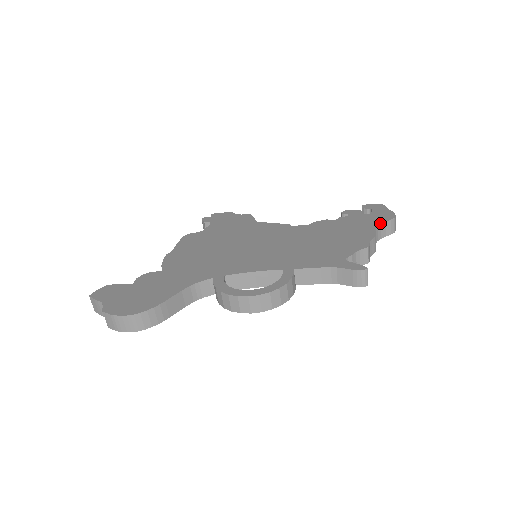
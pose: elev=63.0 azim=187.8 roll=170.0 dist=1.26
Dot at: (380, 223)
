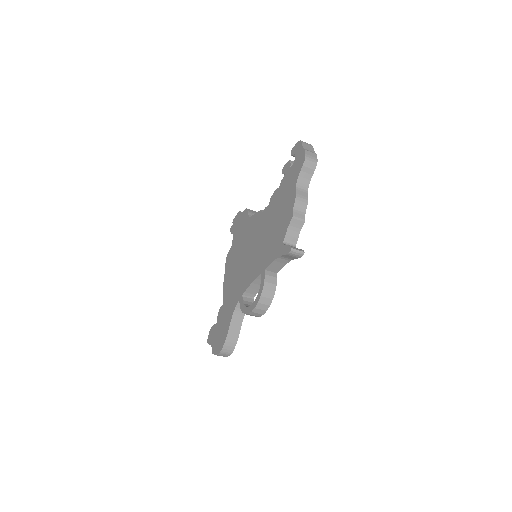
Dot at: (298, 176)
